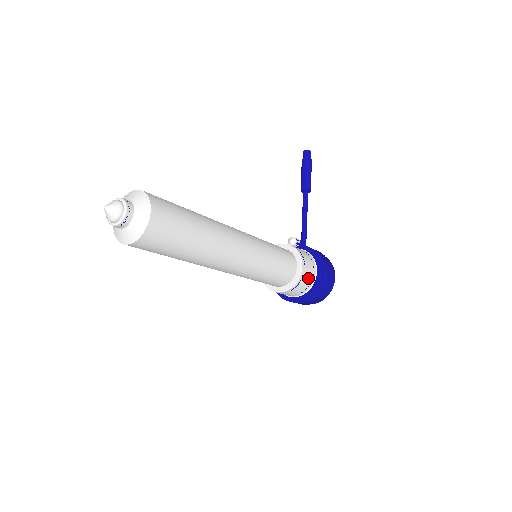
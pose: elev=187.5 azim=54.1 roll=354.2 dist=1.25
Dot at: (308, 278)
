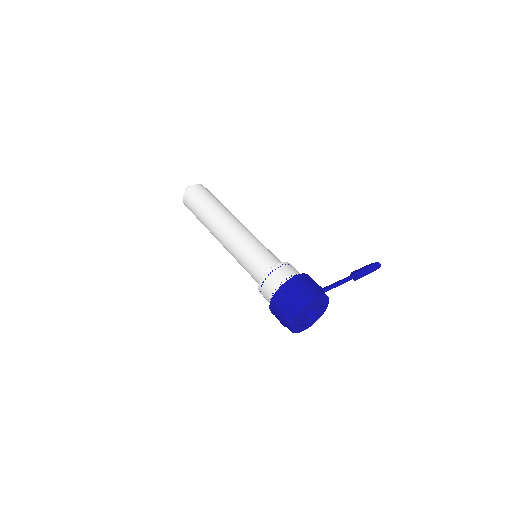
Dot at: (282, 275)
